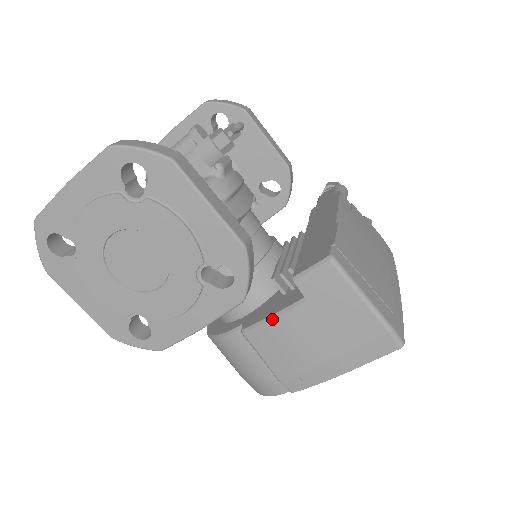
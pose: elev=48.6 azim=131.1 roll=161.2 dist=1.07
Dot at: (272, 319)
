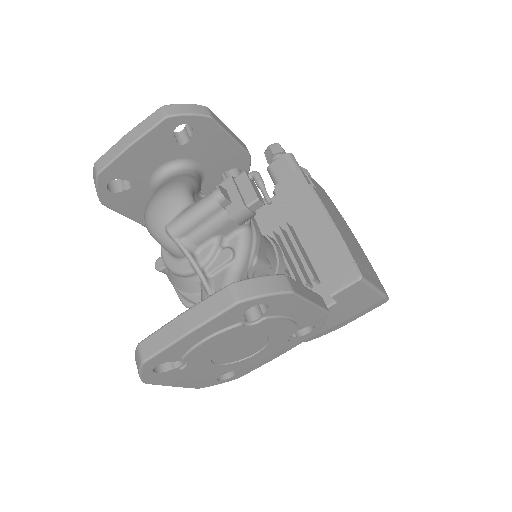
Dot at: occluded
